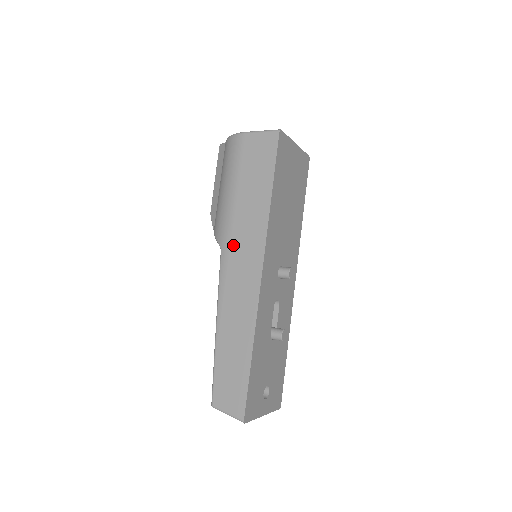
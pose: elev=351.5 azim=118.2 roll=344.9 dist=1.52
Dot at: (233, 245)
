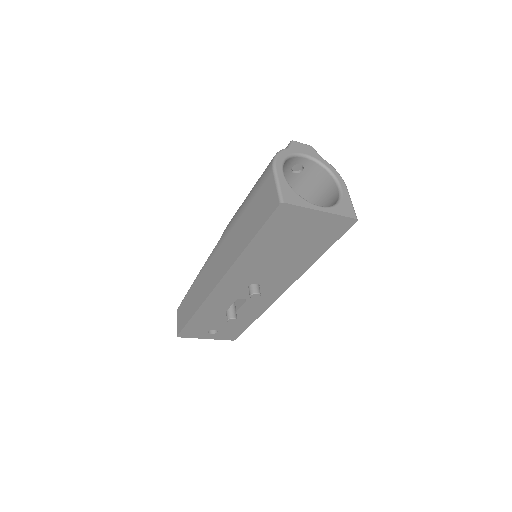
Dot at: (223, 244)
